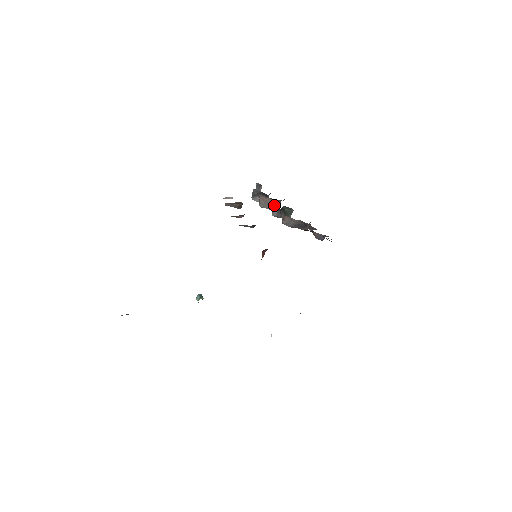
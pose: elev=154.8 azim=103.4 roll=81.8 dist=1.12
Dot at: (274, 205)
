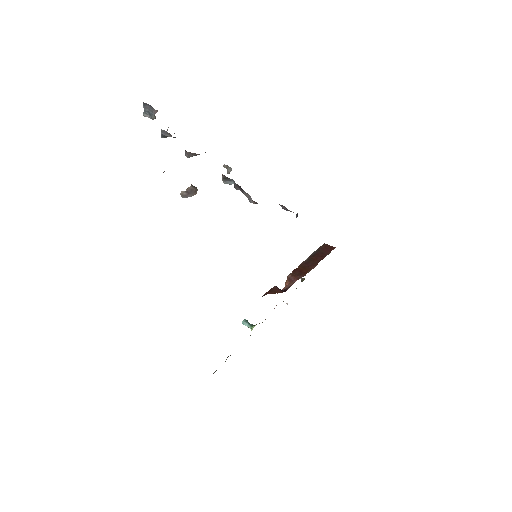
Dot at: (225, 176)
